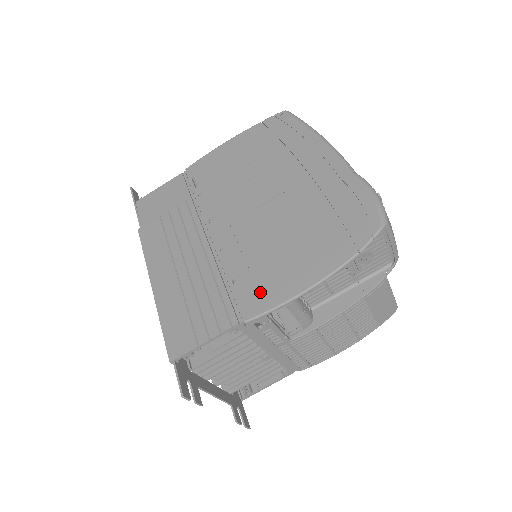
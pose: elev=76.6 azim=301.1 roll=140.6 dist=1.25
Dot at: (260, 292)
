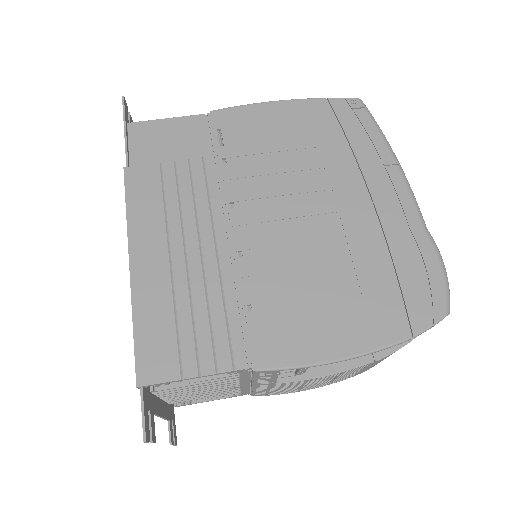
Dot at: (281, 337)
